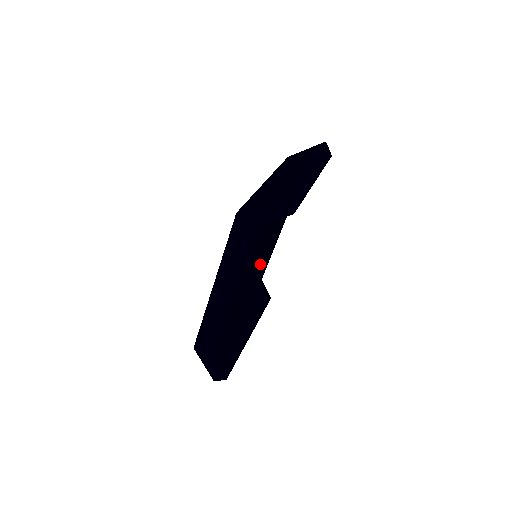
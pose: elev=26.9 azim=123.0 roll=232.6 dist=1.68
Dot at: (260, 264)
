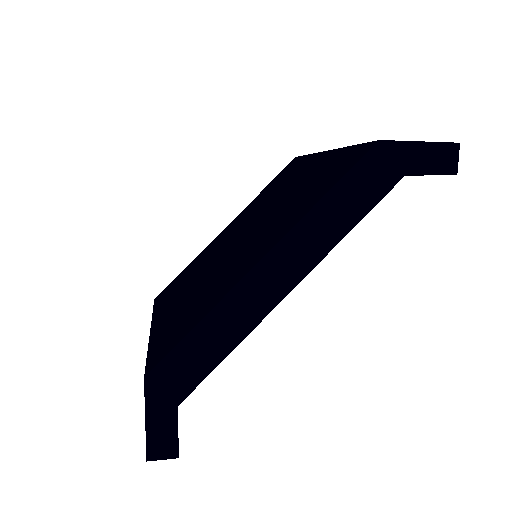
Dot at: occluded
